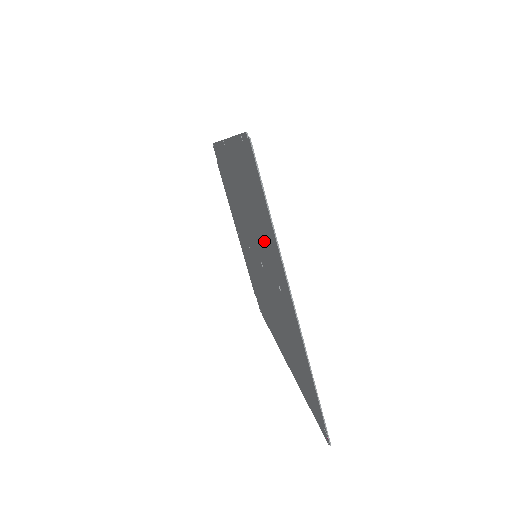
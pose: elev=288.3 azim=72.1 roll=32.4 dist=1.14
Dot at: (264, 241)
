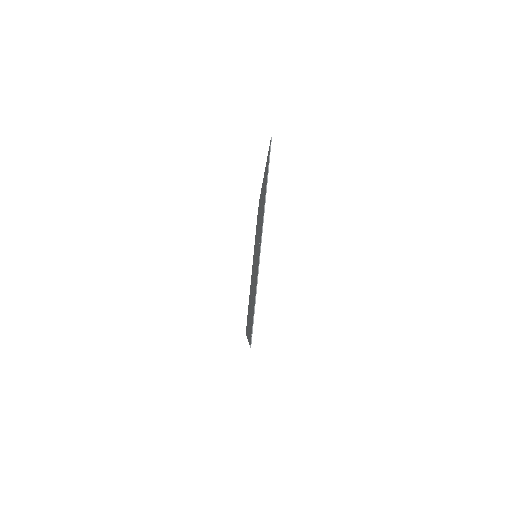
Dot at: (261, 217)
